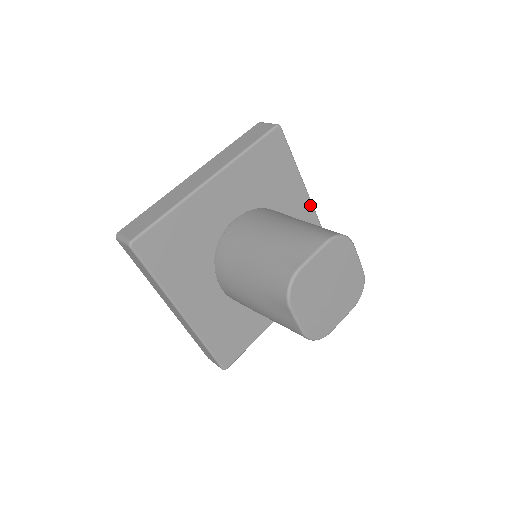
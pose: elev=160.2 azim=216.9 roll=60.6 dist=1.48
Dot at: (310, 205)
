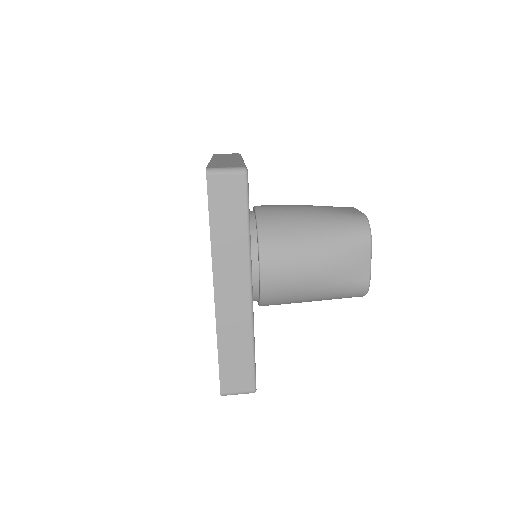
Dot at: occluded
